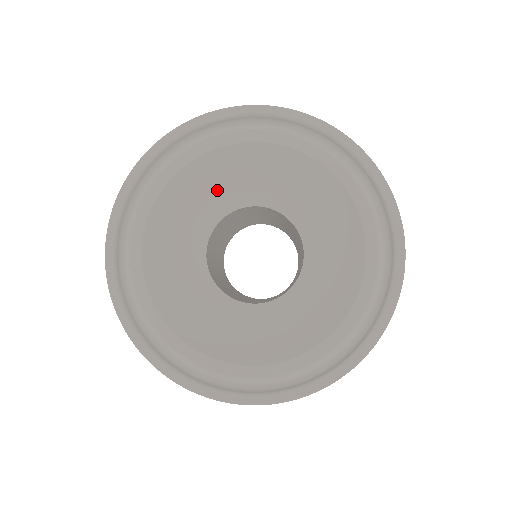
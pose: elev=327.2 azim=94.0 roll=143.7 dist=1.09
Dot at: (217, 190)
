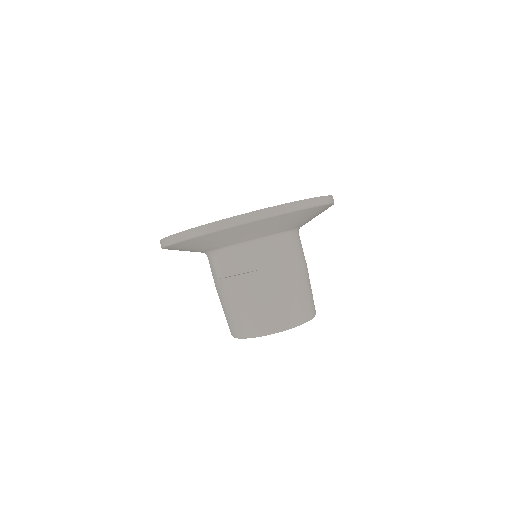
Dot at: occluded
